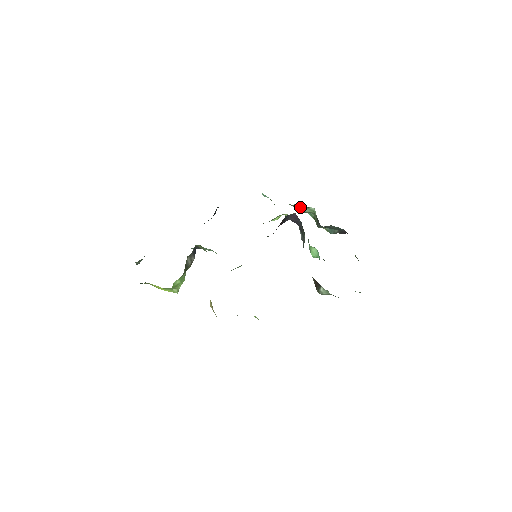
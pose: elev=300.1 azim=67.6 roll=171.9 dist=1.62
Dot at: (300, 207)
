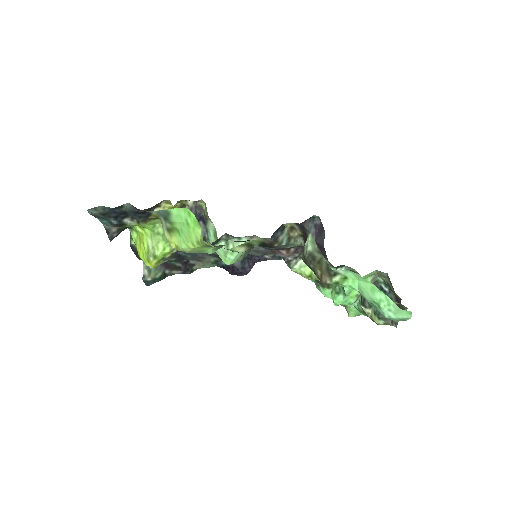
Dot at: occluded
